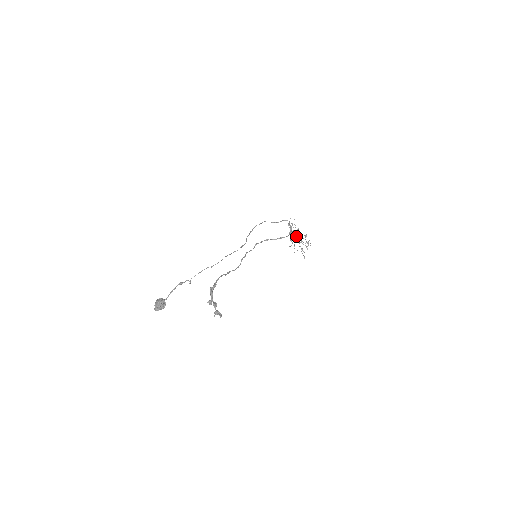
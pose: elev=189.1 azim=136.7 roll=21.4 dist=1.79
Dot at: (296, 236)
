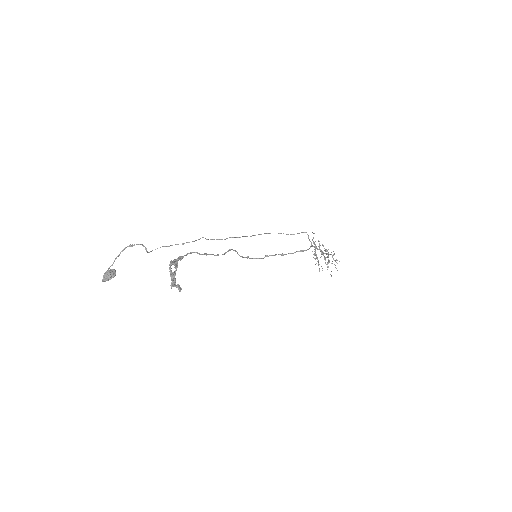
Dot at: (321, 253)
